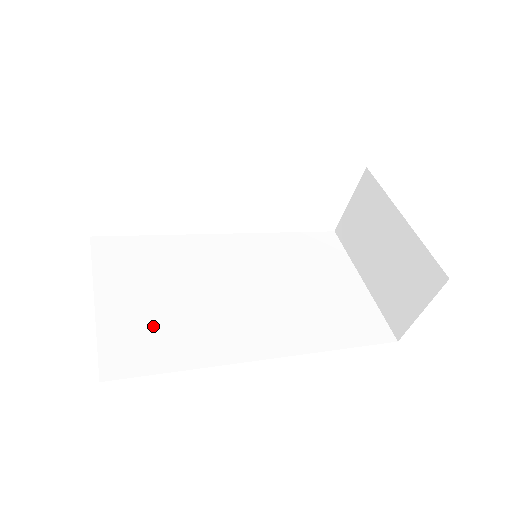
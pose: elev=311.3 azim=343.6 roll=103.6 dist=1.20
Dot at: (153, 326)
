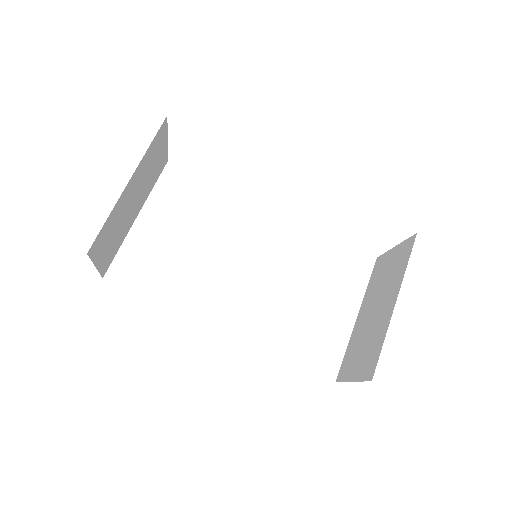
Dot at: (161, 259)
